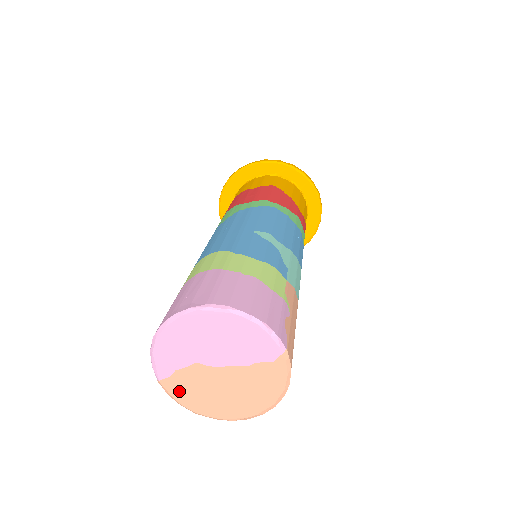
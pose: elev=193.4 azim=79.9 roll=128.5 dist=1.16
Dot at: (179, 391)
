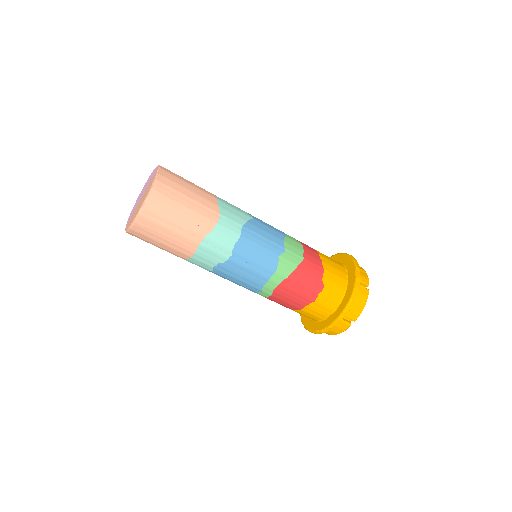
Dot at: occluded
